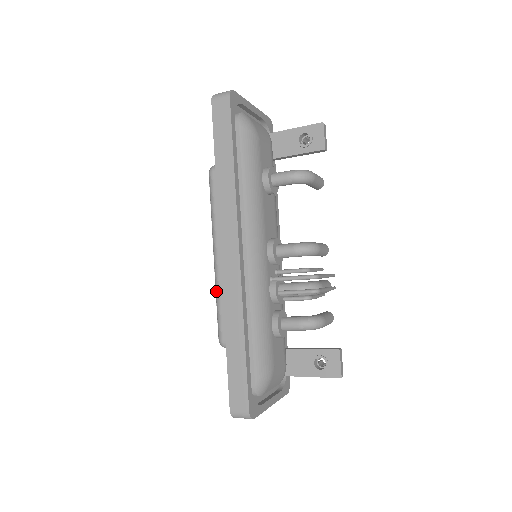
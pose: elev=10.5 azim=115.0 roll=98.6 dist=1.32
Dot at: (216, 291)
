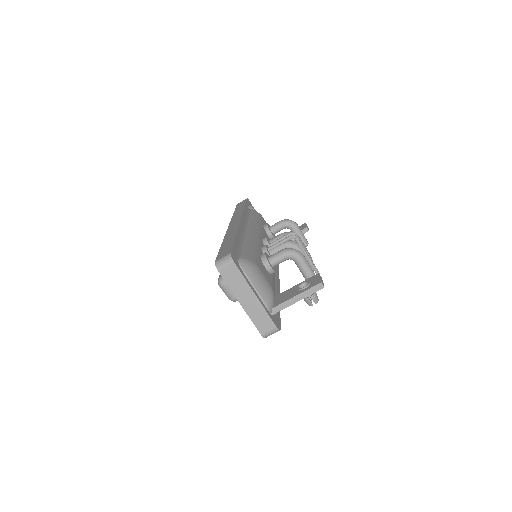
Dot at: occluded
